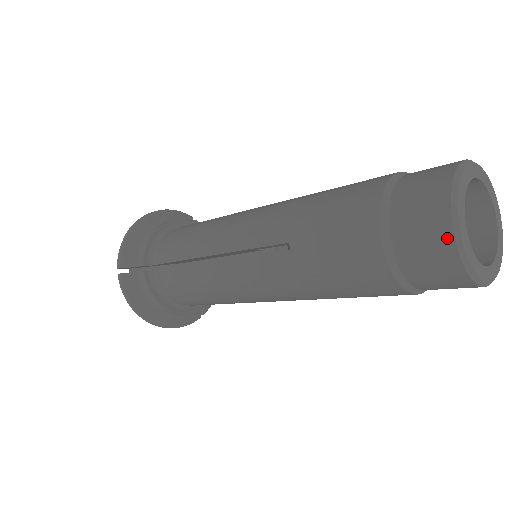
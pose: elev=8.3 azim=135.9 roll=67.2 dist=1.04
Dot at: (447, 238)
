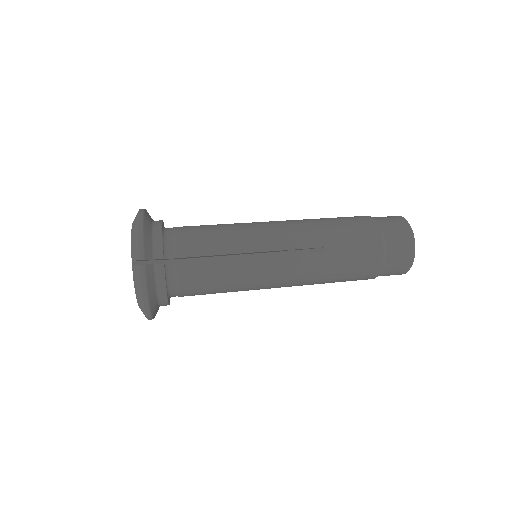
Dot at: (412, 250)
